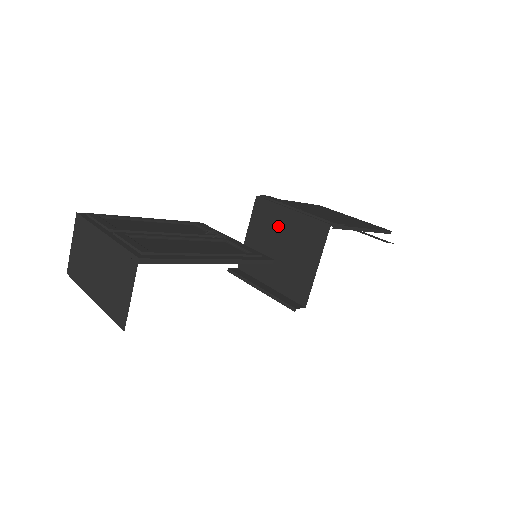
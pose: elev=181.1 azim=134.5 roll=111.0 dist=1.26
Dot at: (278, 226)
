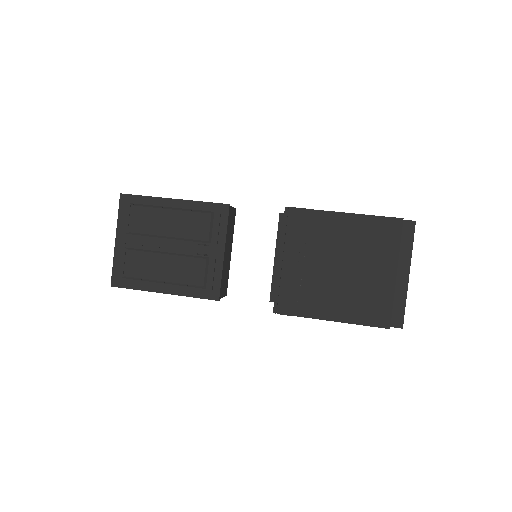
Dot at: occluded
